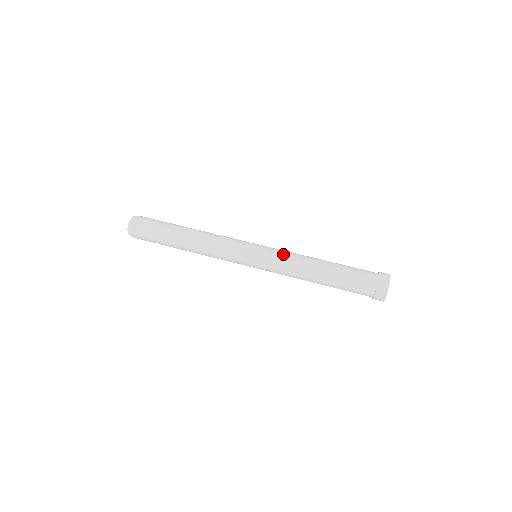
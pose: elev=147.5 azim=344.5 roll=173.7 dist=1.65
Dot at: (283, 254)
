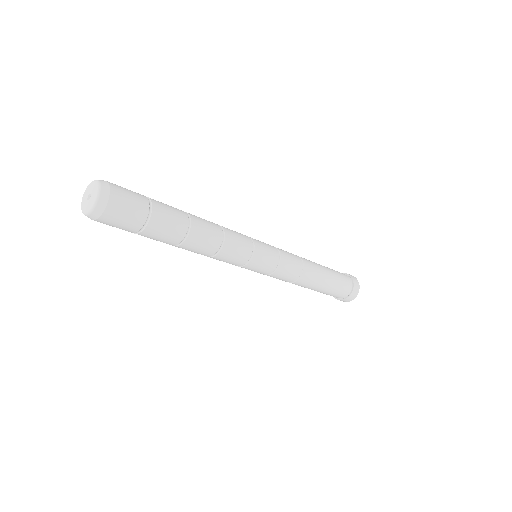
Dot at: (290, 258)
